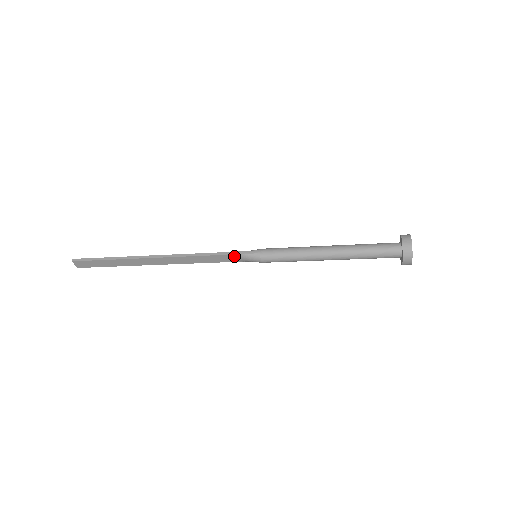
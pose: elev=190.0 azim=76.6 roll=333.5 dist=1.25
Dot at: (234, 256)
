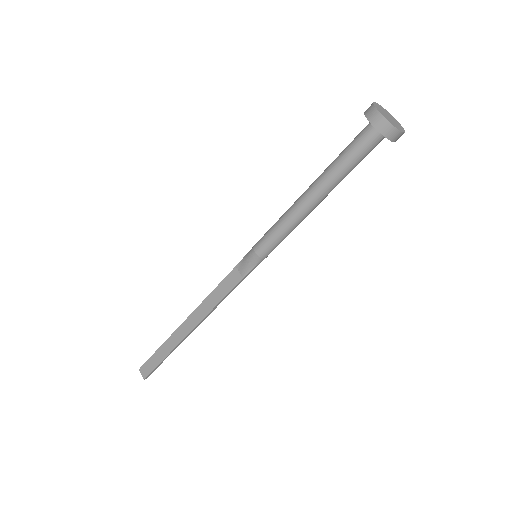
Dot at: (238, 269)
